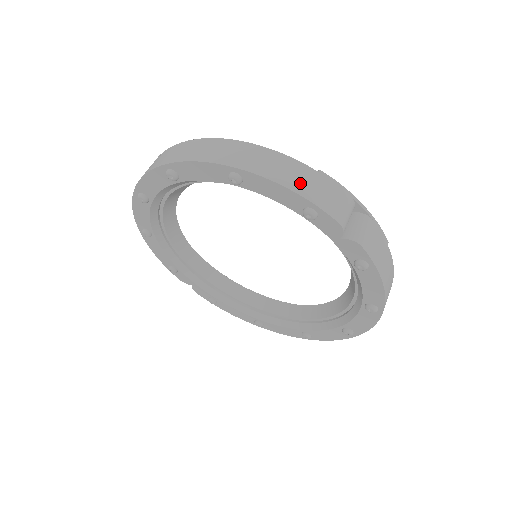
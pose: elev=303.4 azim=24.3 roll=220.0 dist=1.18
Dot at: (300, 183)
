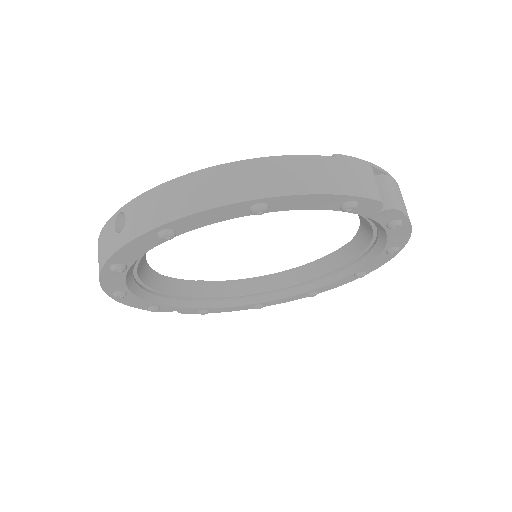
Dot at: (332, 181)
